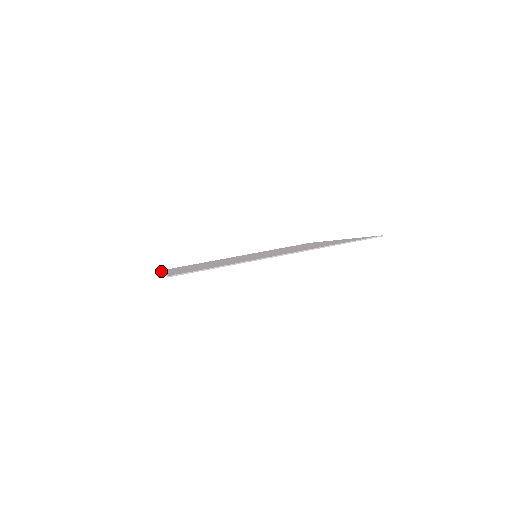
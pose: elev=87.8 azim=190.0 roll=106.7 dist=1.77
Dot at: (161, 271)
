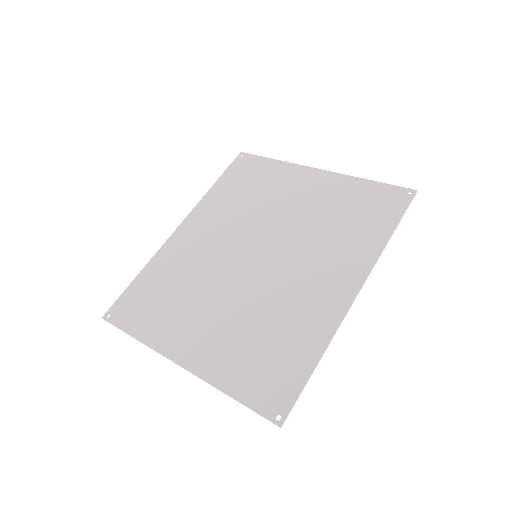
Dot at: (135, 332)
